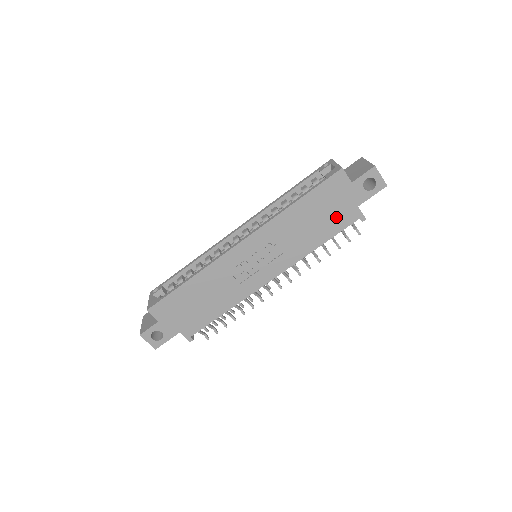
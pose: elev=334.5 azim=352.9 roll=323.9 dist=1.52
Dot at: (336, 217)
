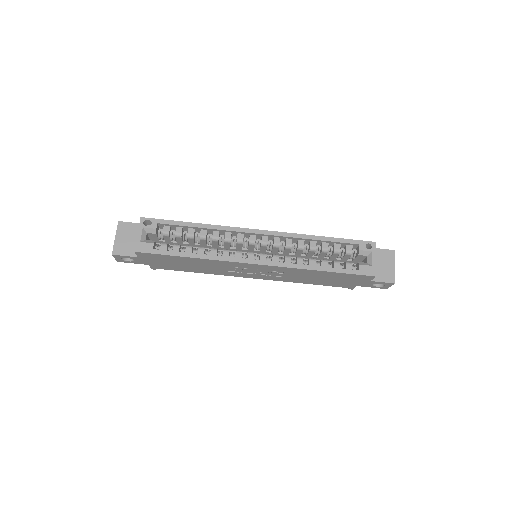
Dot at: (337, 283)
